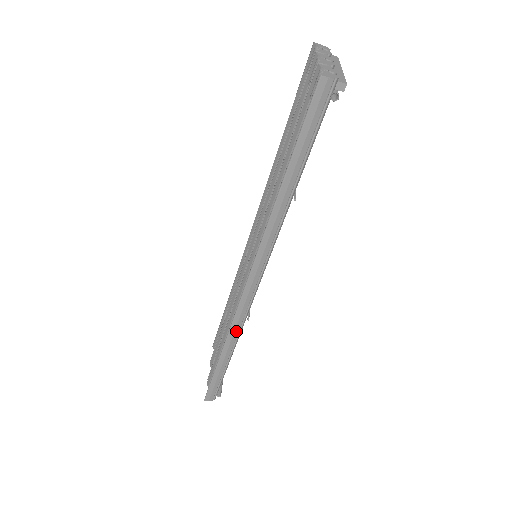
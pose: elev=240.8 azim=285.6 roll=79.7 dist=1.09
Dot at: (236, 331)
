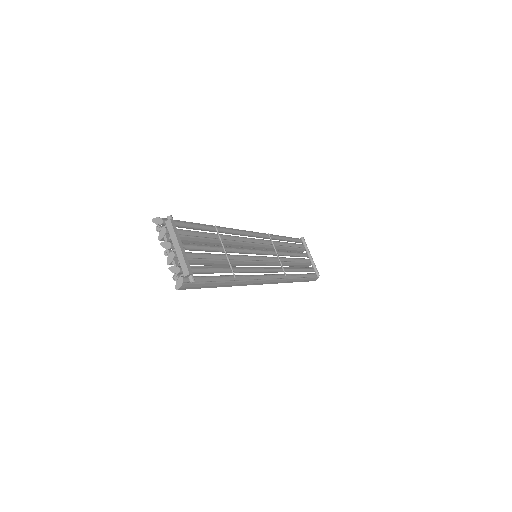
Dot at: (287, 280)
